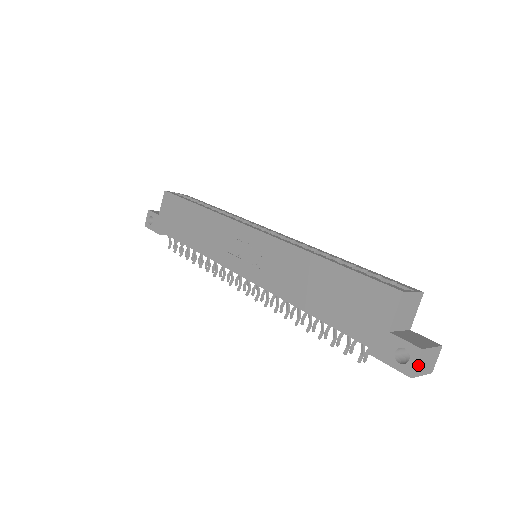
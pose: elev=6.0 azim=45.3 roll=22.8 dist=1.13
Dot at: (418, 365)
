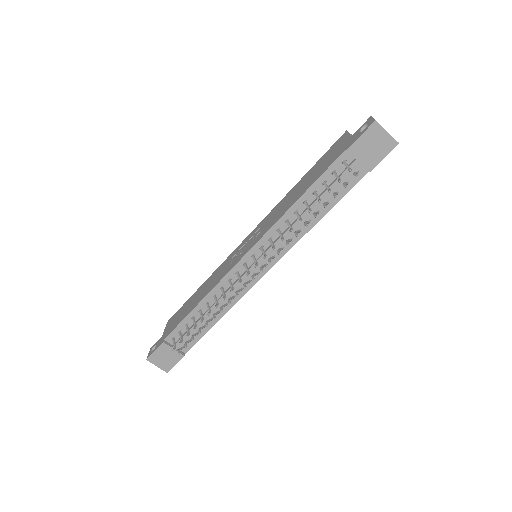
Dot at: occluded
